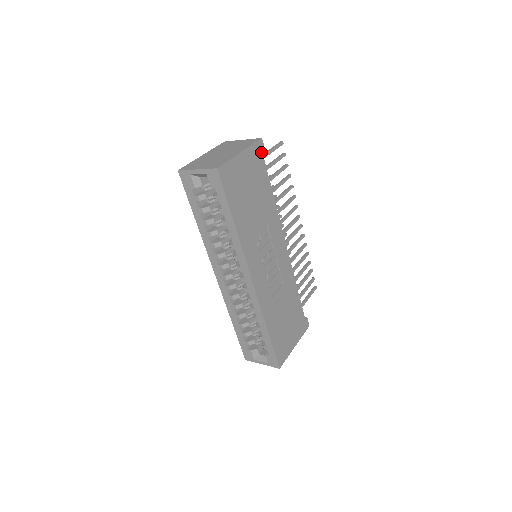
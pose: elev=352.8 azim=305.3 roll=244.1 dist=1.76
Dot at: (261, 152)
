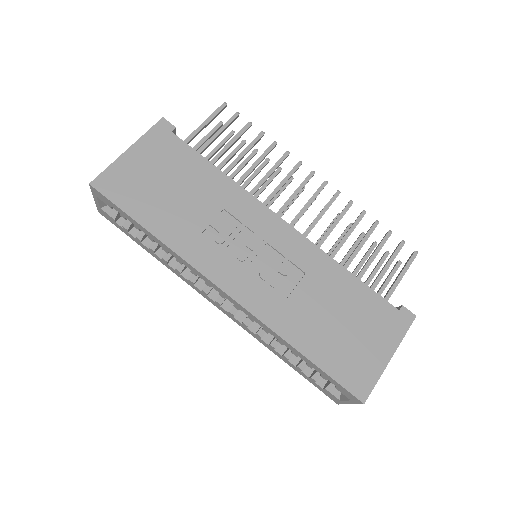
Dot at: (169, 133)
